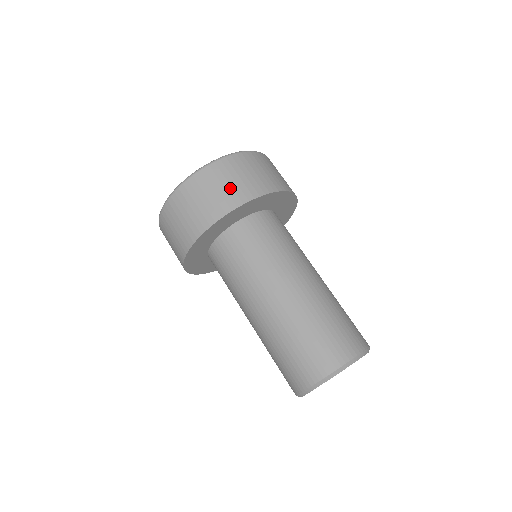
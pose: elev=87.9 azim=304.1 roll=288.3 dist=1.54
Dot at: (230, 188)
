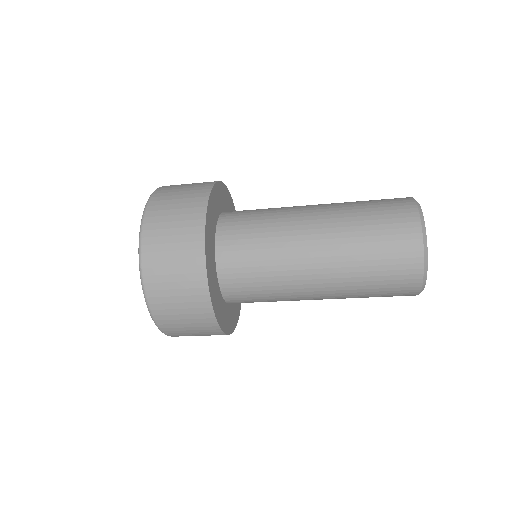
Dot at: (183, 205)
